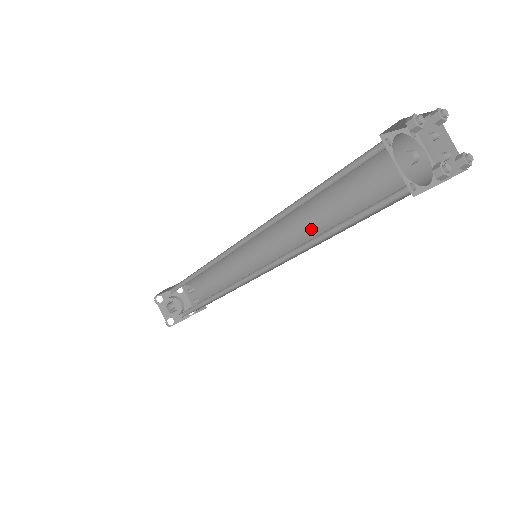
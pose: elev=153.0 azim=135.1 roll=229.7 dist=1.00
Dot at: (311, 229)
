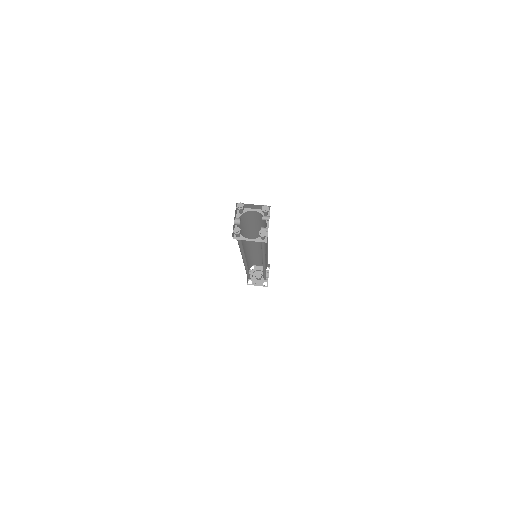
Dot at: occluded
